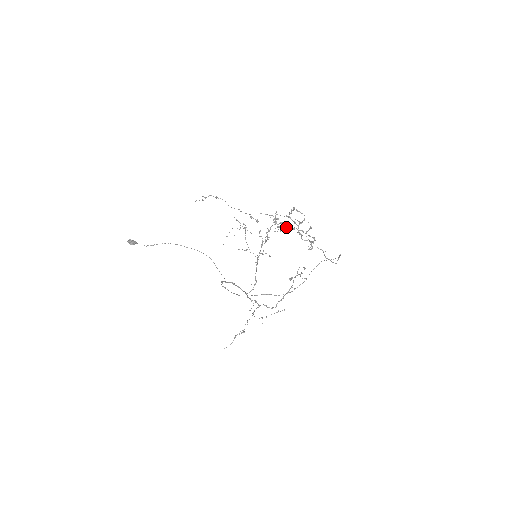
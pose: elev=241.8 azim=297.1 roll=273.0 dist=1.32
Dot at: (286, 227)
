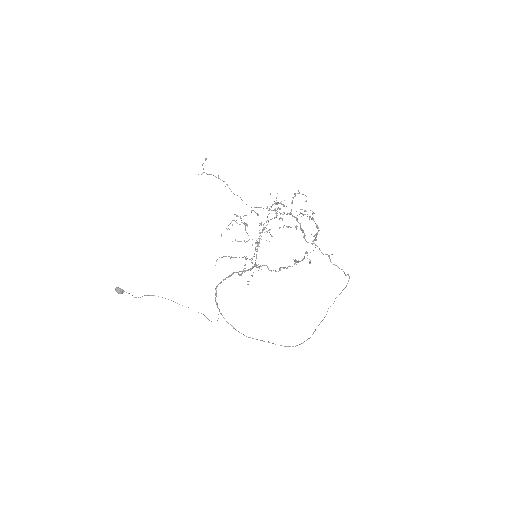
Dot at: (288, 226)
